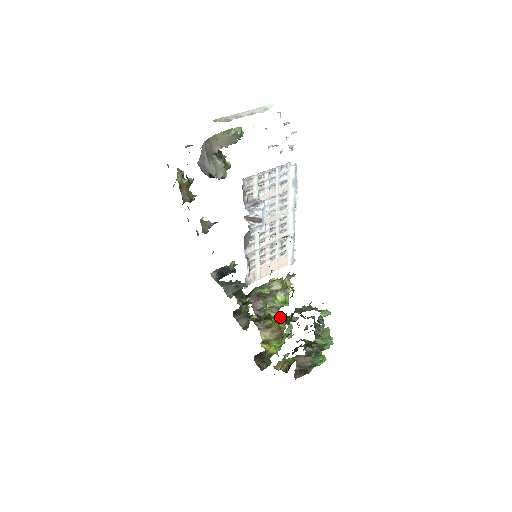
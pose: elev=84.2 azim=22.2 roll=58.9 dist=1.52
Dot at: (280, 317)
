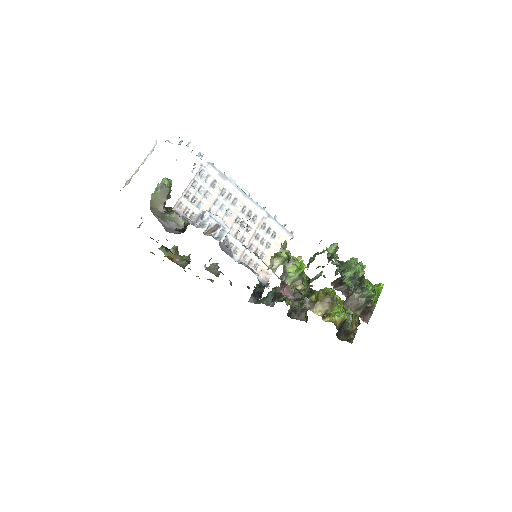
Dot at: (306, 284)
